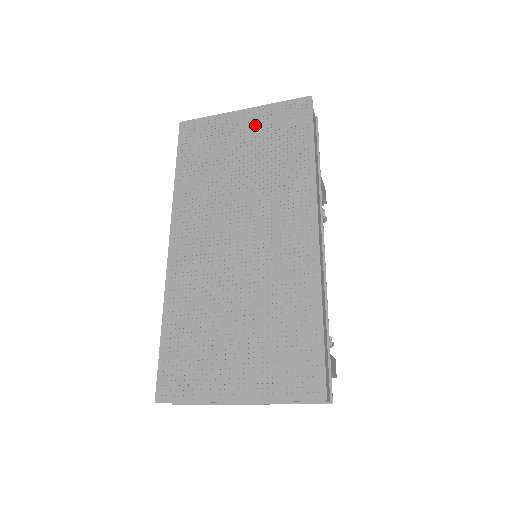
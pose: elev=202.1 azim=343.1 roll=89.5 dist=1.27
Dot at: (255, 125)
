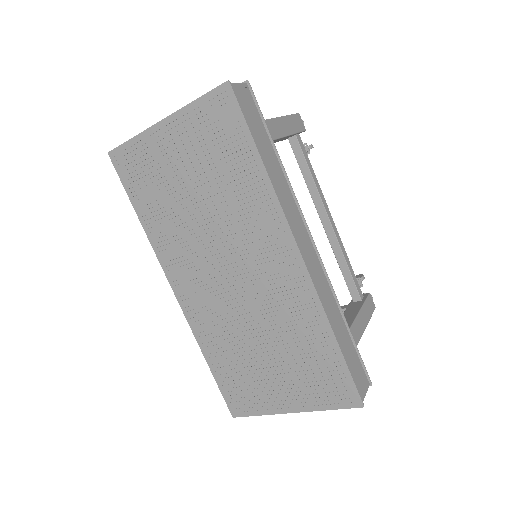
Dot at: (185, 140)
